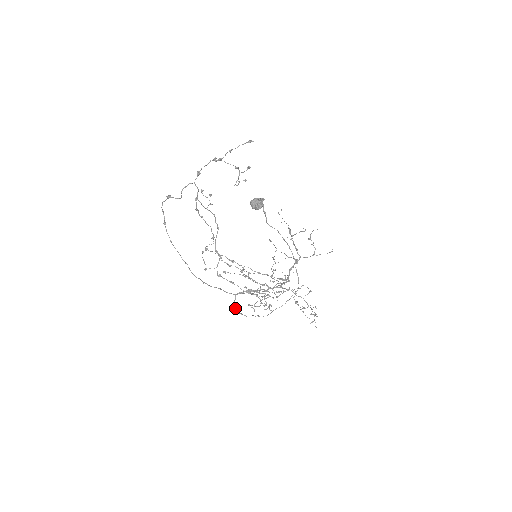
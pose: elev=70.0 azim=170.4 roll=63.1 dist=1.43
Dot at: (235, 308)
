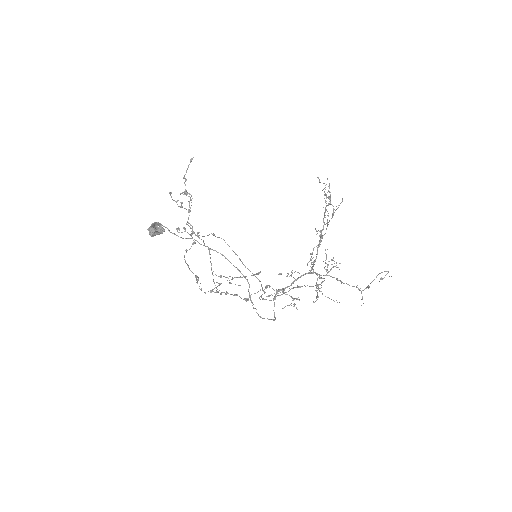
Dot at: (274, 314)
